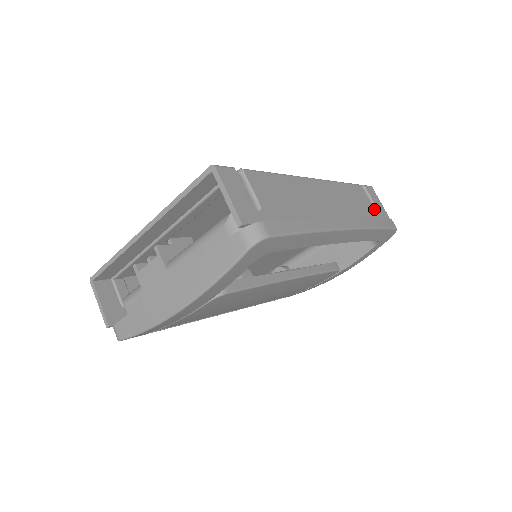
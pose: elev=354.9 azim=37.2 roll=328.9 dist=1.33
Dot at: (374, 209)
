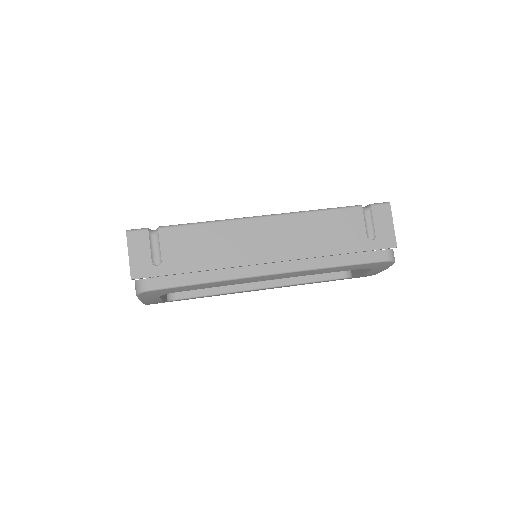
Dot at: (366, 236)
